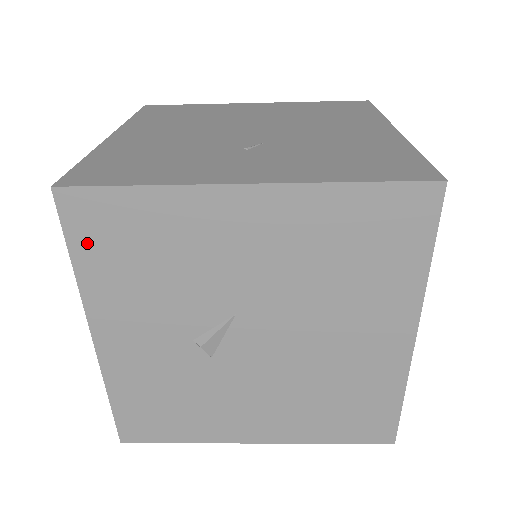
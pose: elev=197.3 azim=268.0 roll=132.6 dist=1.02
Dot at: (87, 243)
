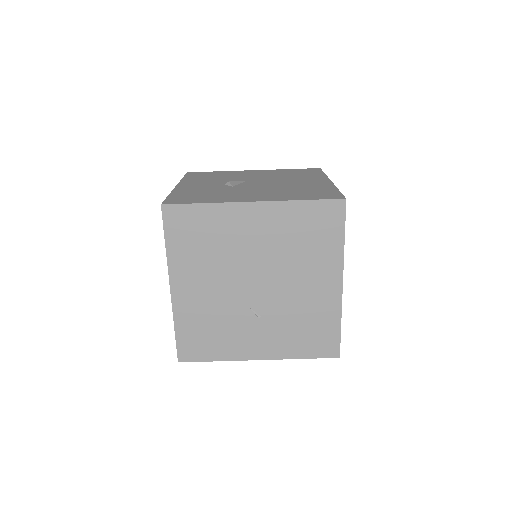
Dot at: (192, 176)
